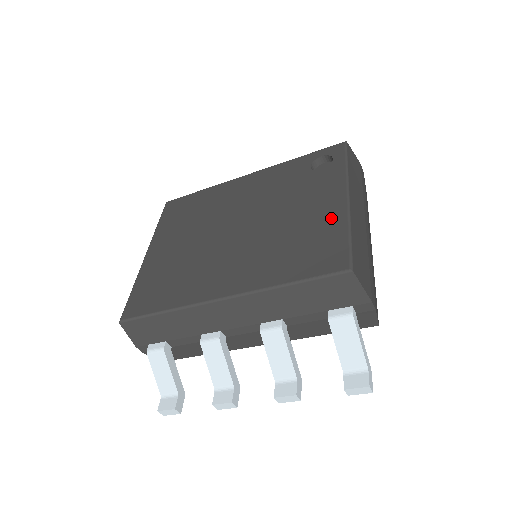
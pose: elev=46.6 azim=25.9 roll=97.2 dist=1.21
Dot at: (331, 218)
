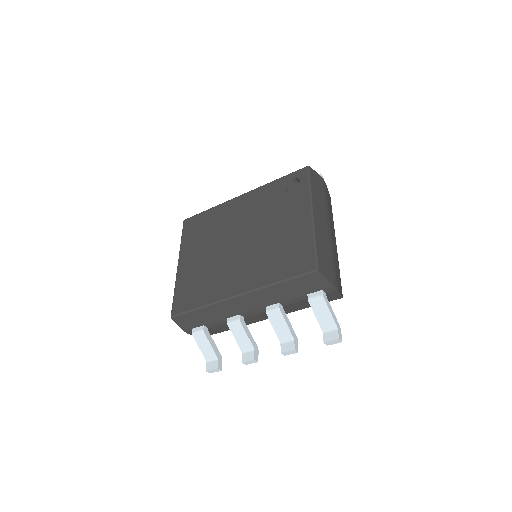
Dot at: (302, 232)
